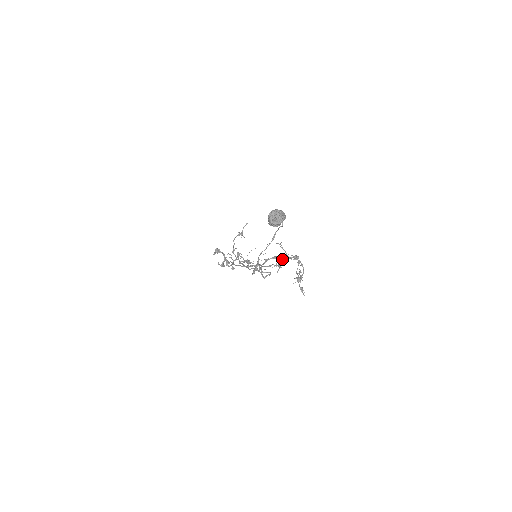
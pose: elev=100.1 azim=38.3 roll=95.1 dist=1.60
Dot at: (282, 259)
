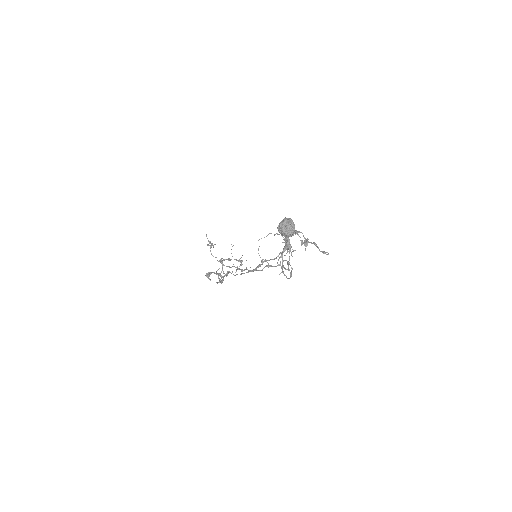
Dot at: (287, 243)
